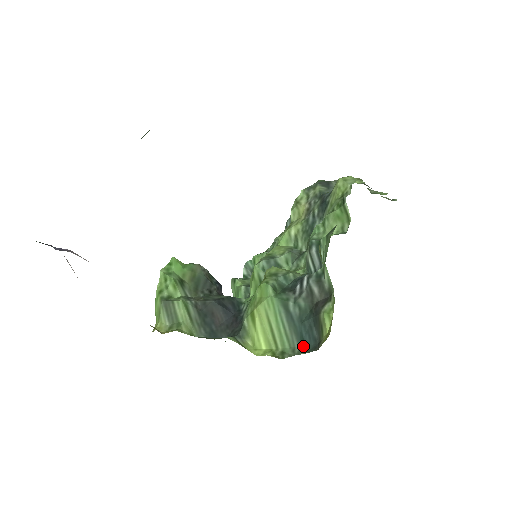
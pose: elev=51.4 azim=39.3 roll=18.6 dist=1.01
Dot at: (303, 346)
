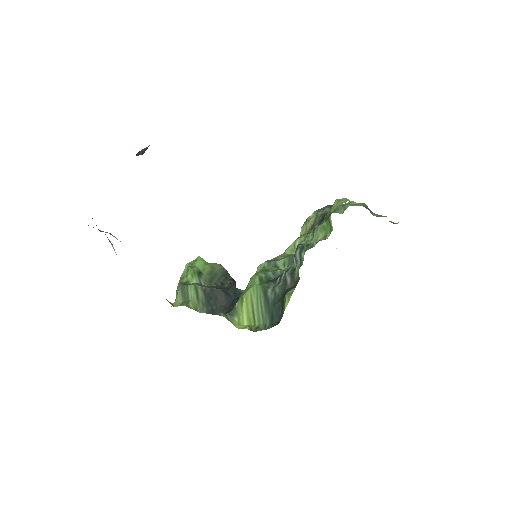
Dot at: (272, 323)
